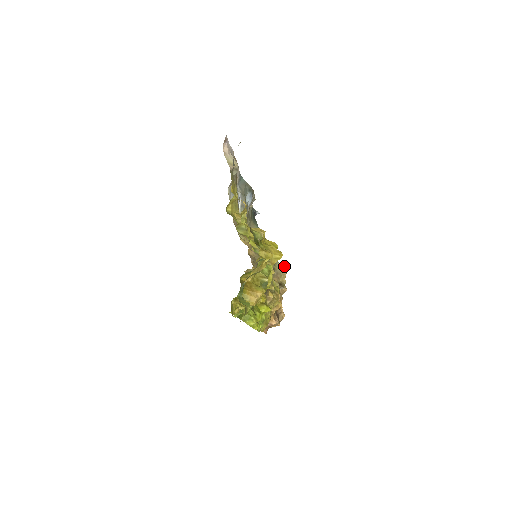
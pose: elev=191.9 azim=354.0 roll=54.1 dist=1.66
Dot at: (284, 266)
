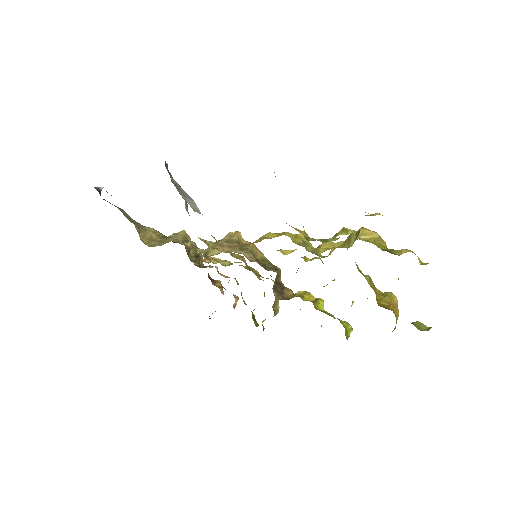
Dot at: (184, 233)
